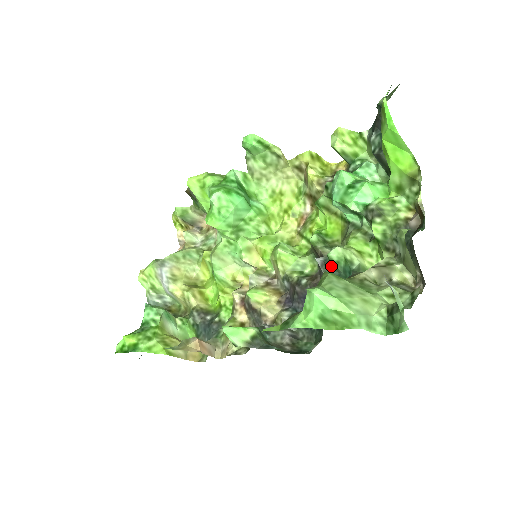
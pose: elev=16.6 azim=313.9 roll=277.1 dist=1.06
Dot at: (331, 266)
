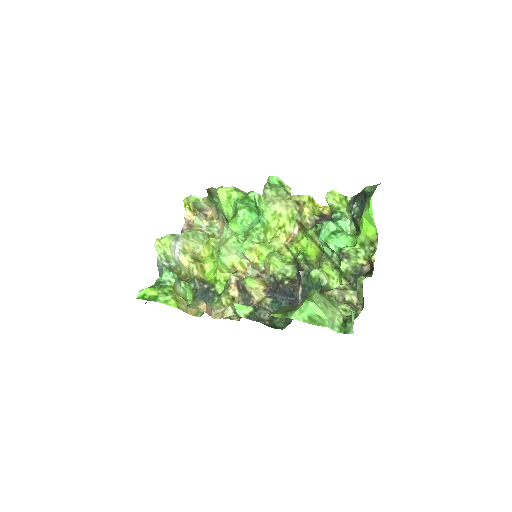
Dot at: (309, 280)
